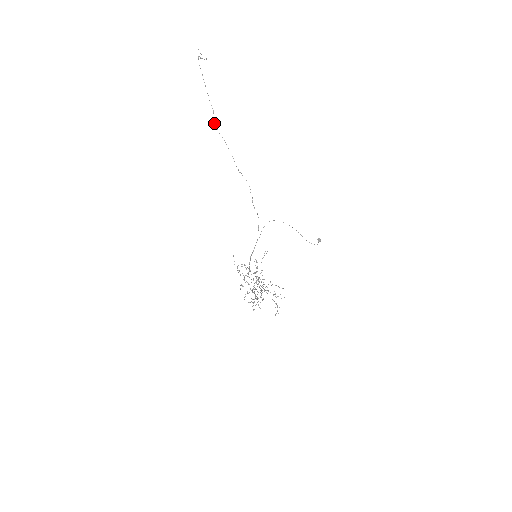
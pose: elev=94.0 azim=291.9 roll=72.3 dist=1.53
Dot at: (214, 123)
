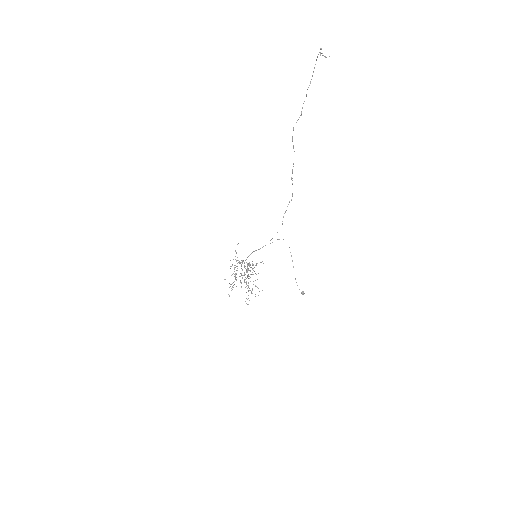
Dot at: (293, 127)
